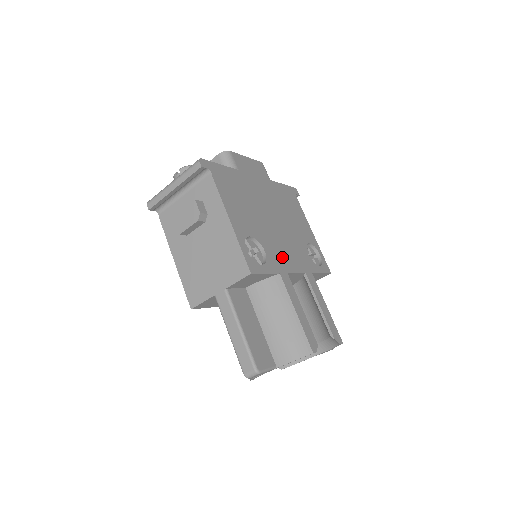
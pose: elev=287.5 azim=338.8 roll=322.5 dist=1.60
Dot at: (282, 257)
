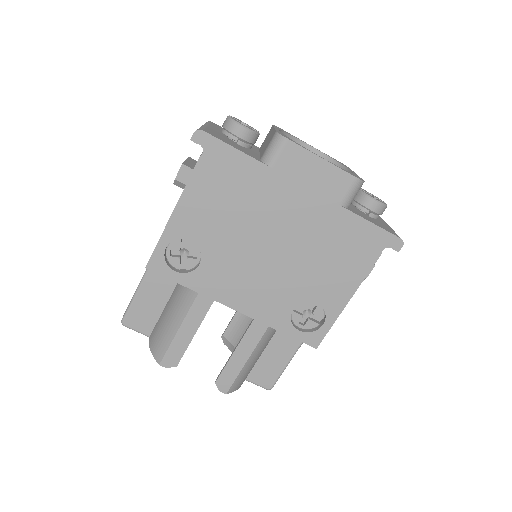
Dot at: (227, 284)
